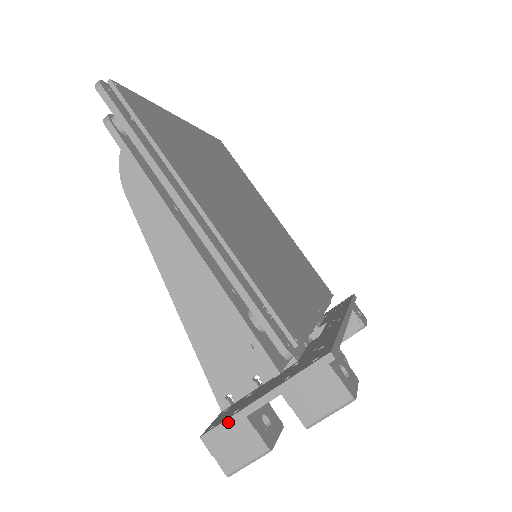
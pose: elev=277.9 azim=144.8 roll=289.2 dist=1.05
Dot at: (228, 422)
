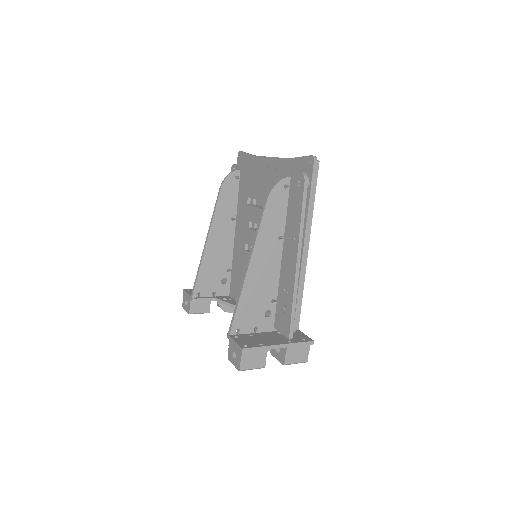
Dot at: (259, 348)
